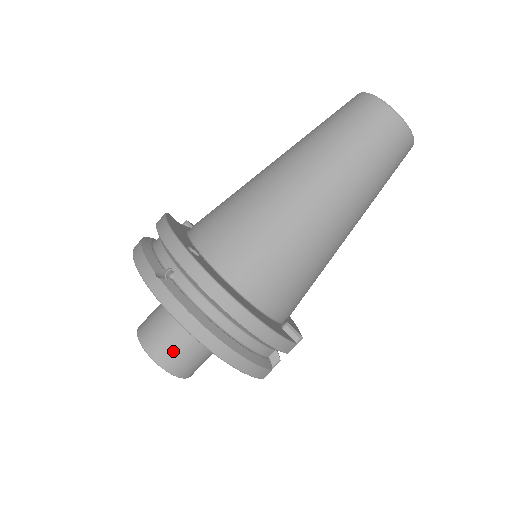
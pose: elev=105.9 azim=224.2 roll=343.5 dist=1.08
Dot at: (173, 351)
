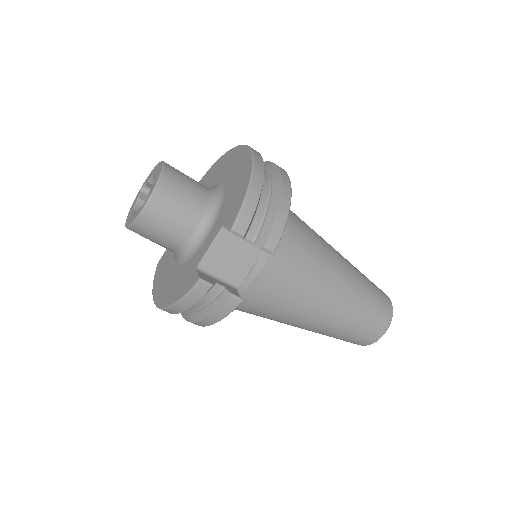
Dot at: (182, 177)
